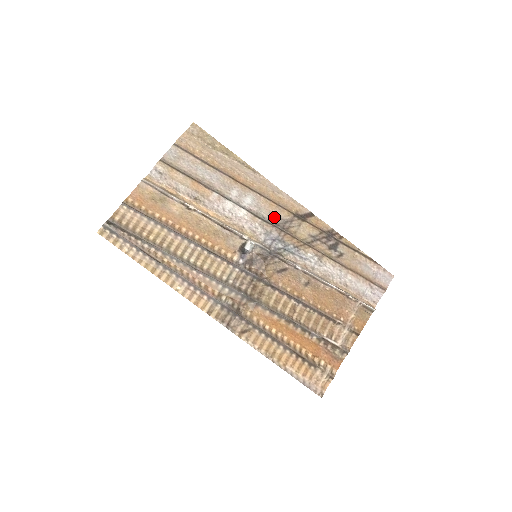
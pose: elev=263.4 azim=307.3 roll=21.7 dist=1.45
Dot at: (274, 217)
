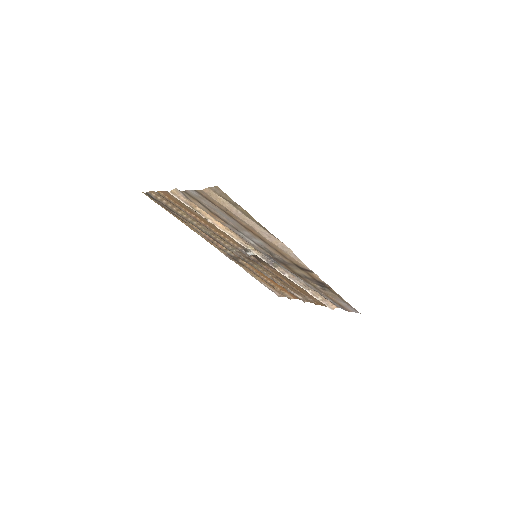
Dot at: (277, 256)
